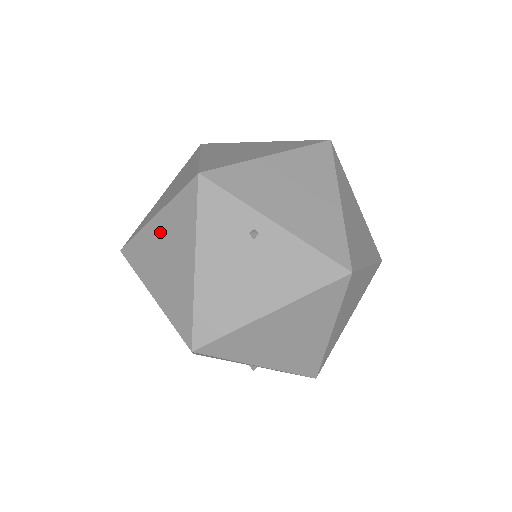
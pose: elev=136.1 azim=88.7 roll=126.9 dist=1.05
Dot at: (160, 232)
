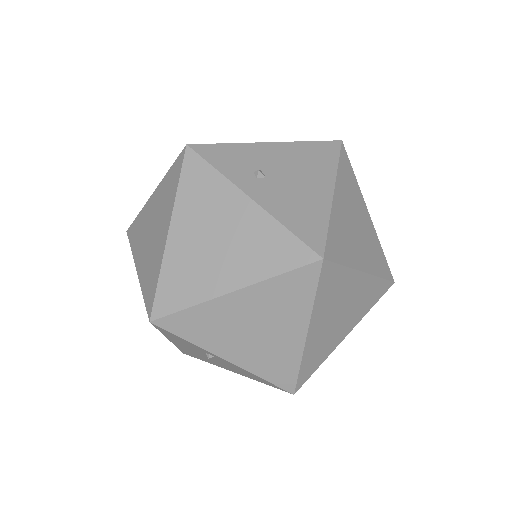
Dot at: occluded
